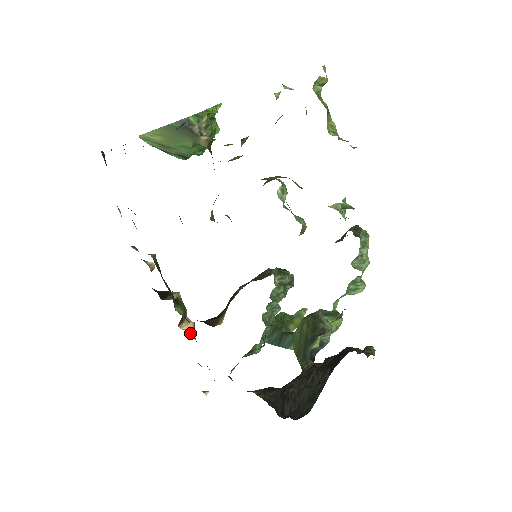
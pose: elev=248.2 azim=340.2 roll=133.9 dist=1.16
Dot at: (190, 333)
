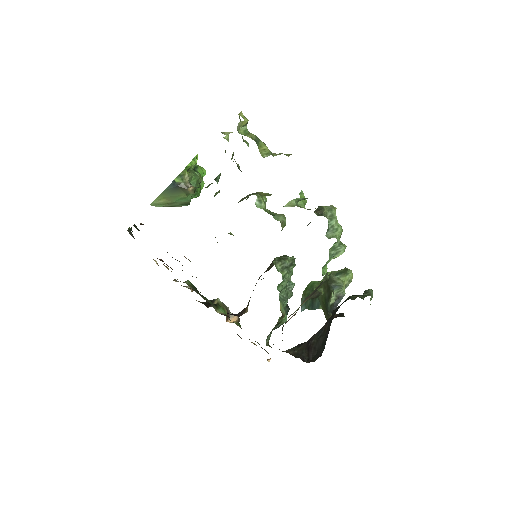
Dot at: (236, 324)
